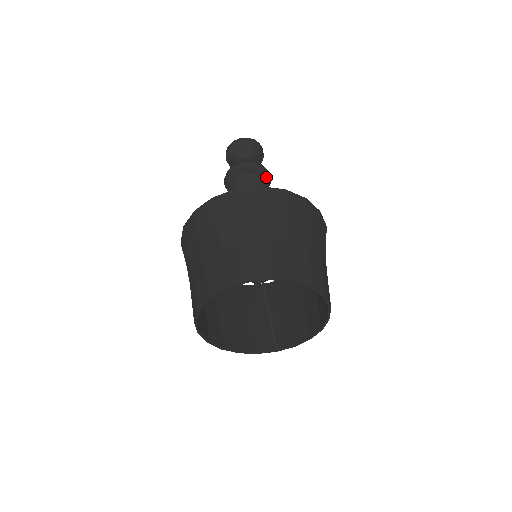
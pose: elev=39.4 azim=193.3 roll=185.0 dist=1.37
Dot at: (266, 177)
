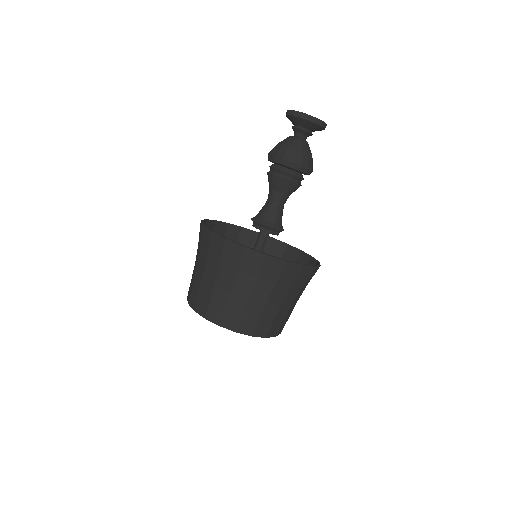
Dot at: (294, 169)
